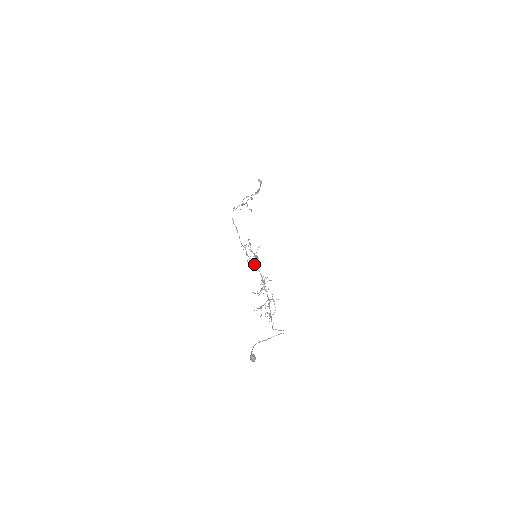
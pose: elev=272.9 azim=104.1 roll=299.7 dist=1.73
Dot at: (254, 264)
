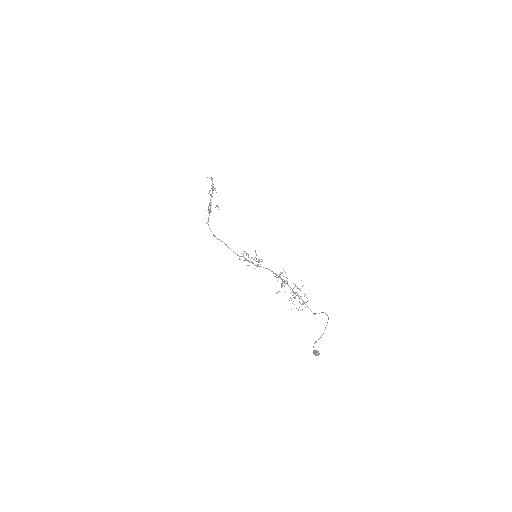
Dot at: (260, 266)
